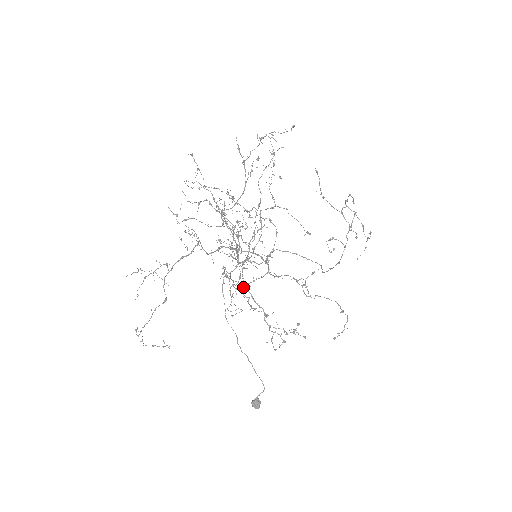
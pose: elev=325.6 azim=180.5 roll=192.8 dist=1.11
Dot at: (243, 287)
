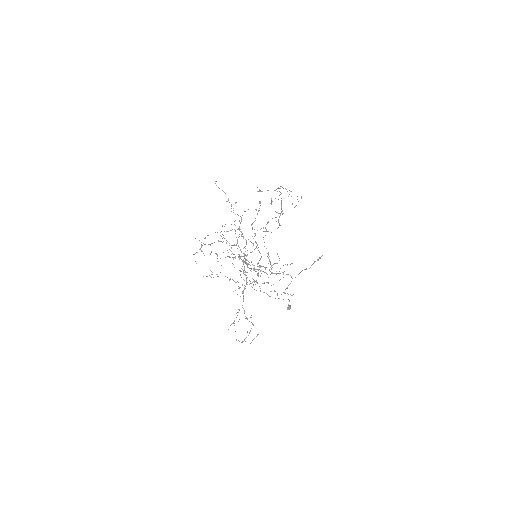
Dot at: (284, 292)
